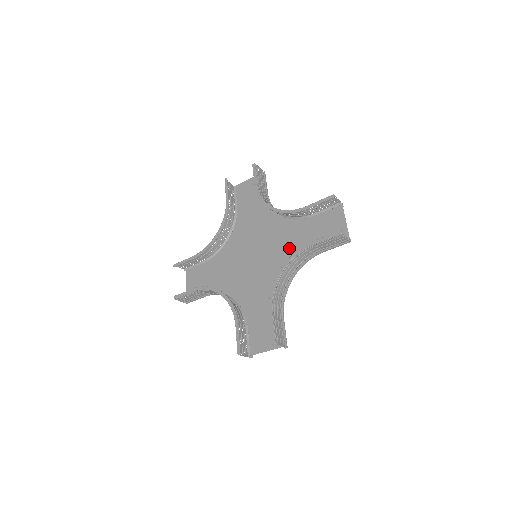
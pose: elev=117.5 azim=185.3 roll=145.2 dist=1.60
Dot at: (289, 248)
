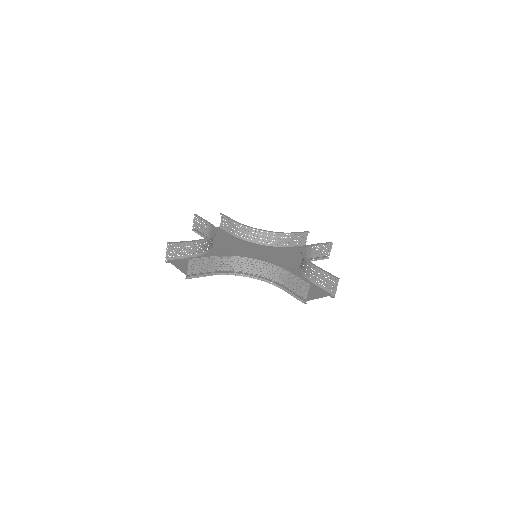
Dot at: (283, 256)
